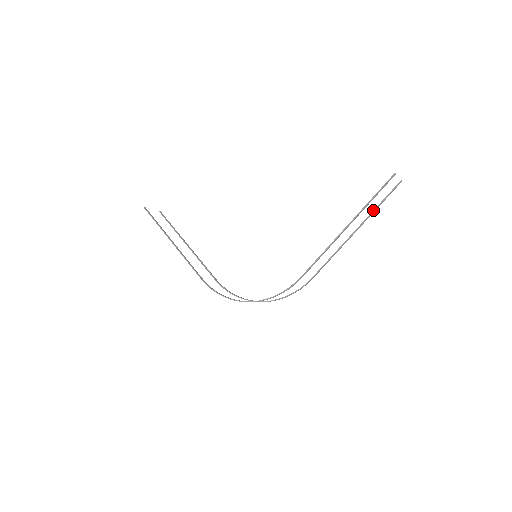
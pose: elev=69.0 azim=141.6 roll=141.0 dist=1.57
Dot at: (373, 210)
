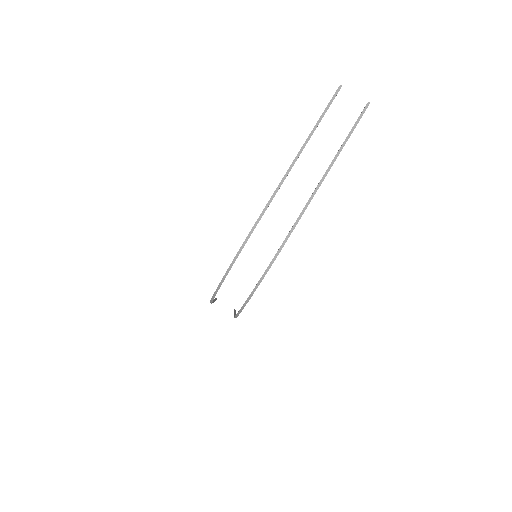
Dot at: (345, 140)
